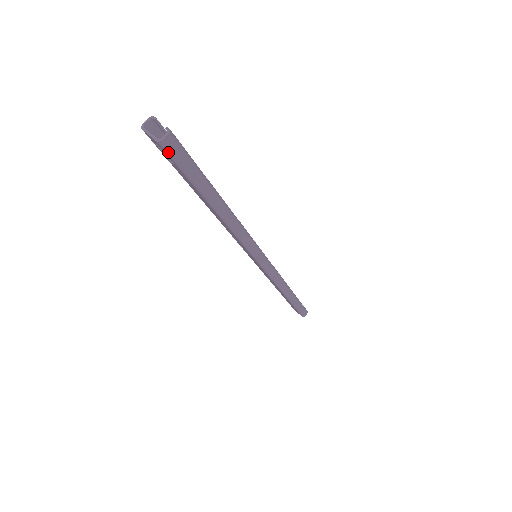
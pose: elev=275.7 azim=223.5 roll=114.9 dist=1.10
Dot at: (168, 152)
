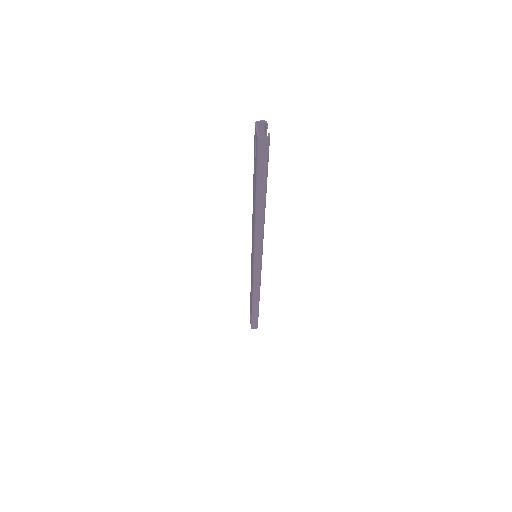
Dot at: (259, 147)
